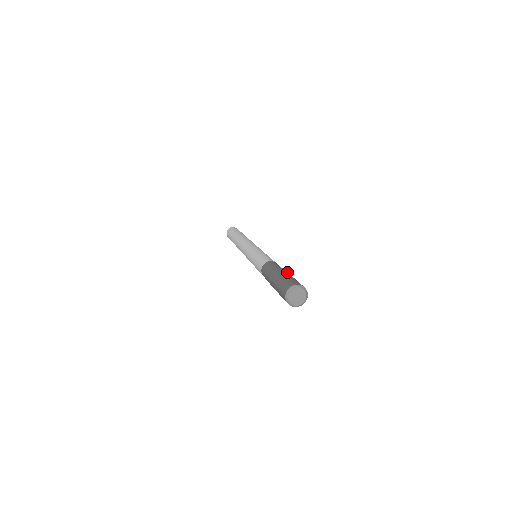
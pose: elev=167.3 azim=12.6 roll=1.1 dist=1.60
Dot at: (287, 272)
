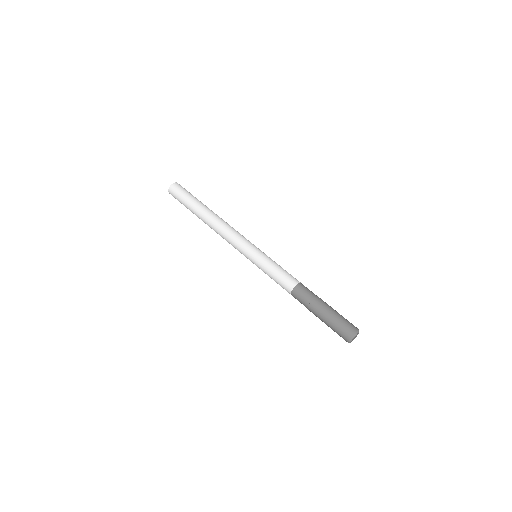
Dot at: occluded
